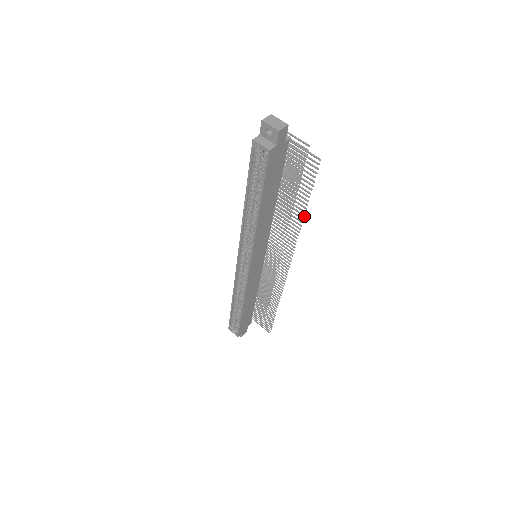
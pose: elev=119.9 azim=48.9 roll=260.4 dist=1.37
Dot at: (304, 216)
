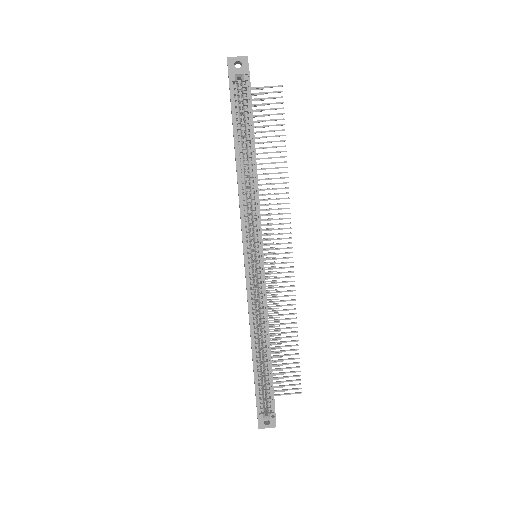
Dot at: occluded
